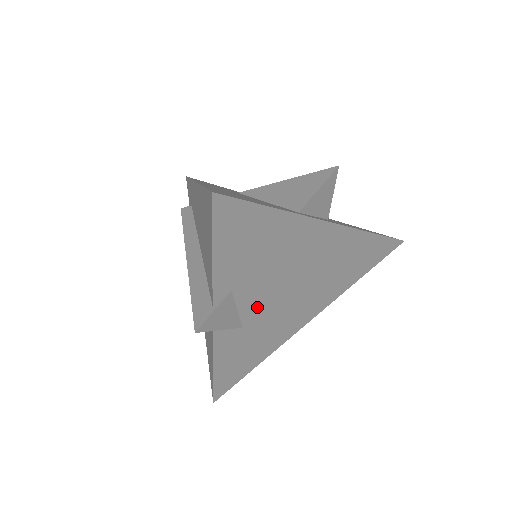
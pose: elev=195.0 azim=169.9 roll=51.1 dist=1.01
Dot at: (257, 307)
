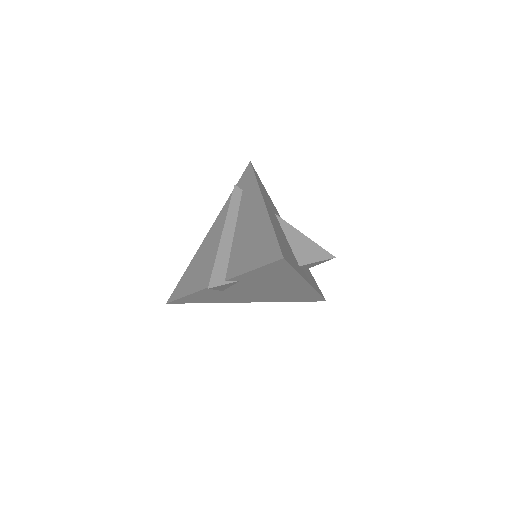
Dot at: (239, 289)
